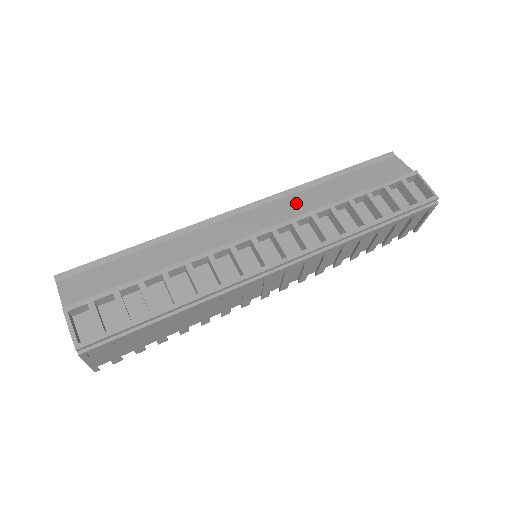
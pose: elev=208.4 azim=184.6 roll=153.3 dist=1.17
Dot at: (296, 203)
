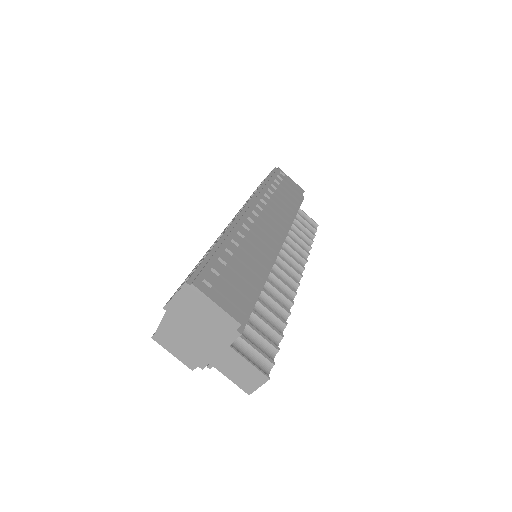
Dot at: occluded
